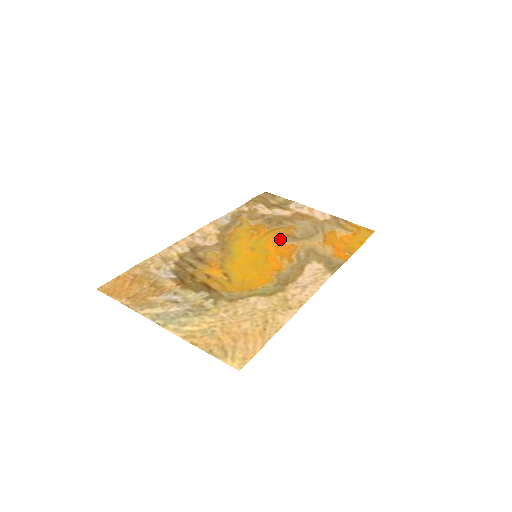
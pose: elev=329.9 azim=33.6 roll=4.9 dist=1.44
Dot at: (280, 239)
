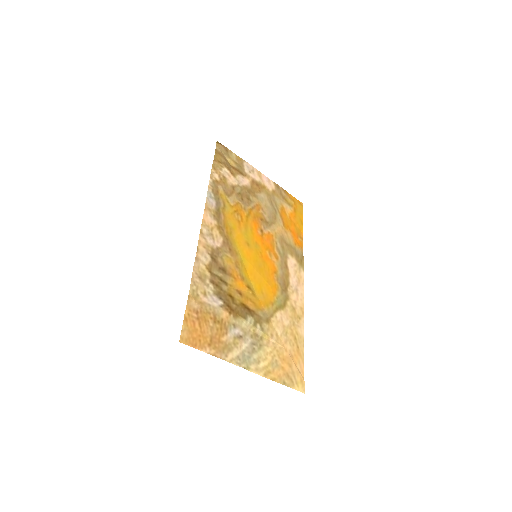
Dot at: (259, 226)
